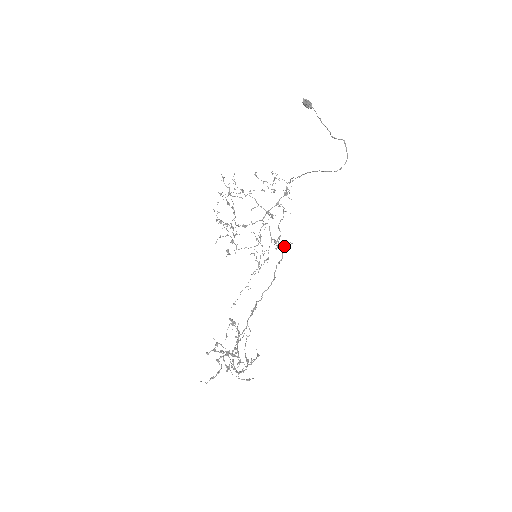
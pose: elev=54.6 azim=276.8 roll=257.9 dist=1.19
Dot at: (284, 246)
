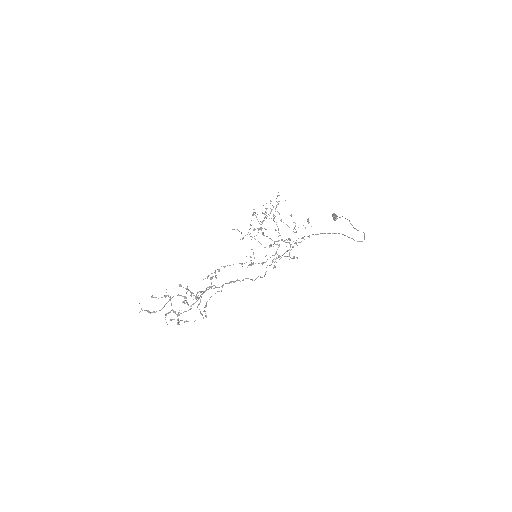
Dot at: occluded
